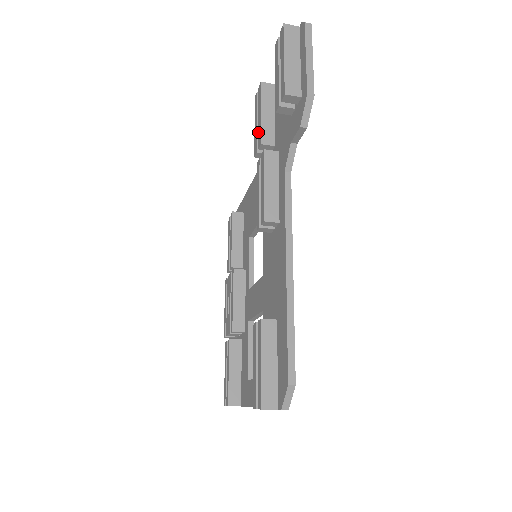
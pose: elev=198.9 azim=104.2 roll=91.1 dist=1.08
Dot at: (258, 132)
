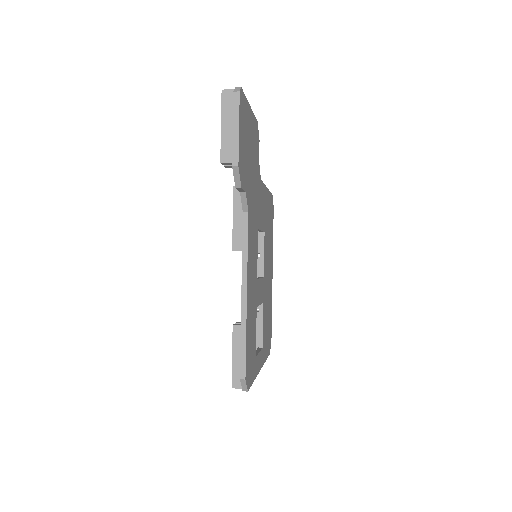
Dot at: occluded
